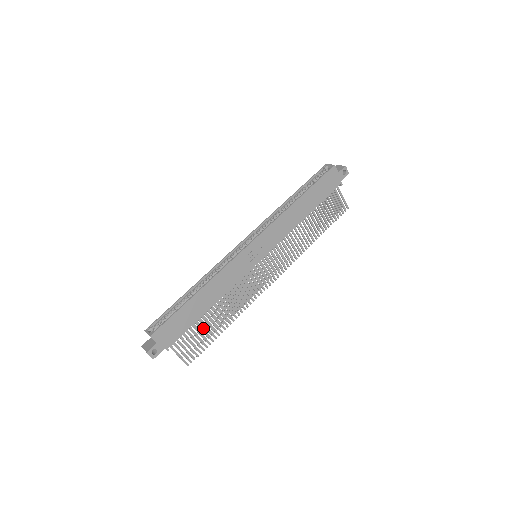
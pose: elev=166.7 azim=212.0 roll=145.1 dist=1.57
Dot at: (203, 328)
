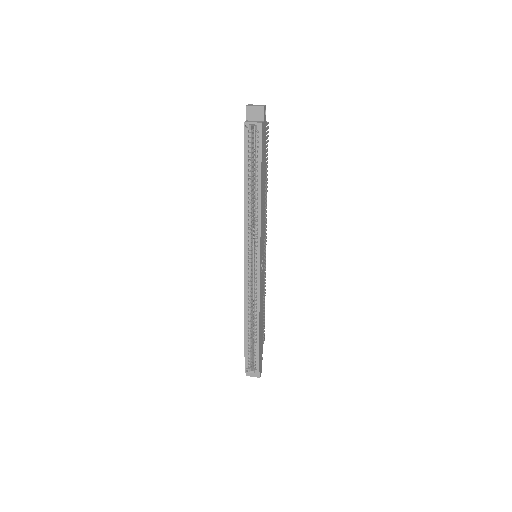
Dot at: occluded
